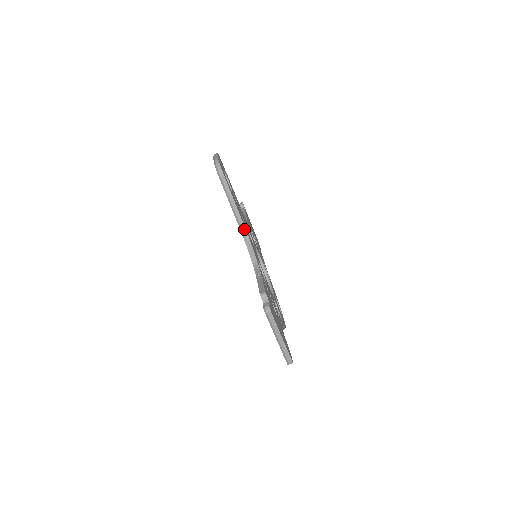
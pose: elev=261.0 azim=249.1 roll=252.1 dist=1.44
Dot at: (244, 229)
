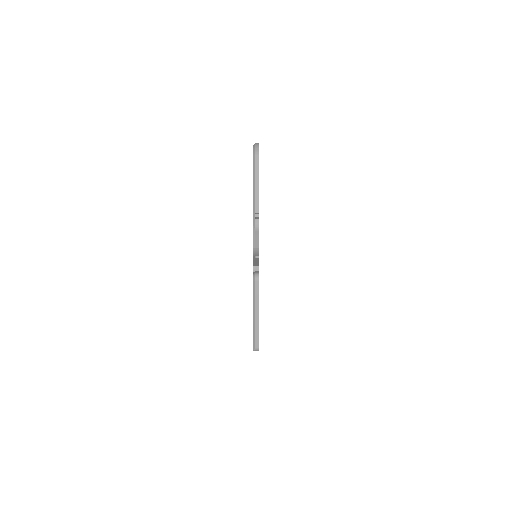
Dot at: (257, 216)
